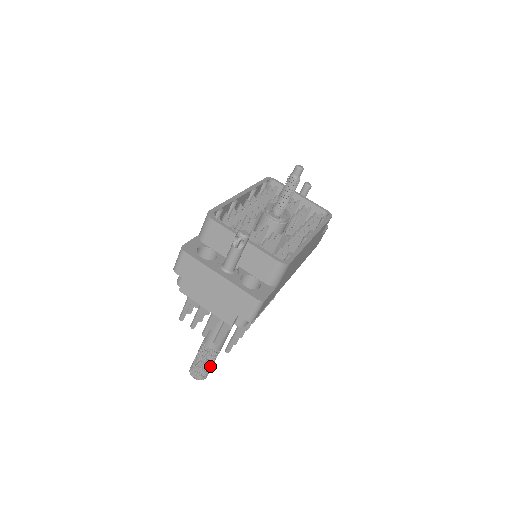
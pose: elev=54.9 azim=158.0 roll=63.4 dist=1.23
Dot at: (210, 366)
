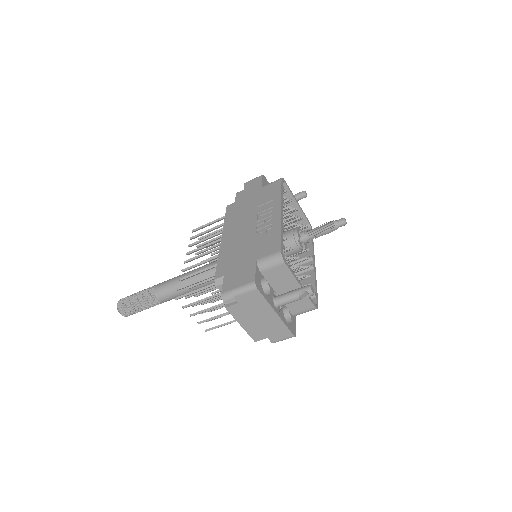
Dot at: occluded
